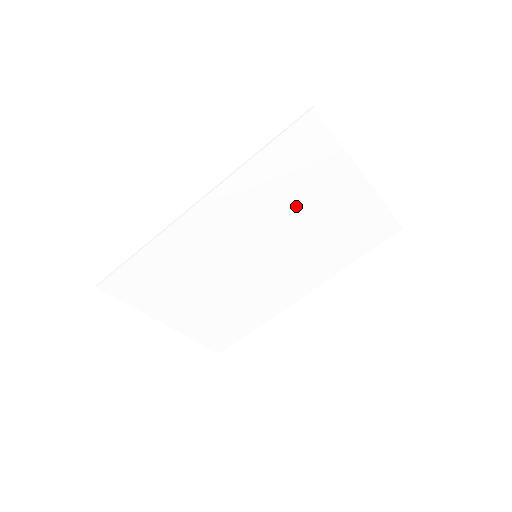
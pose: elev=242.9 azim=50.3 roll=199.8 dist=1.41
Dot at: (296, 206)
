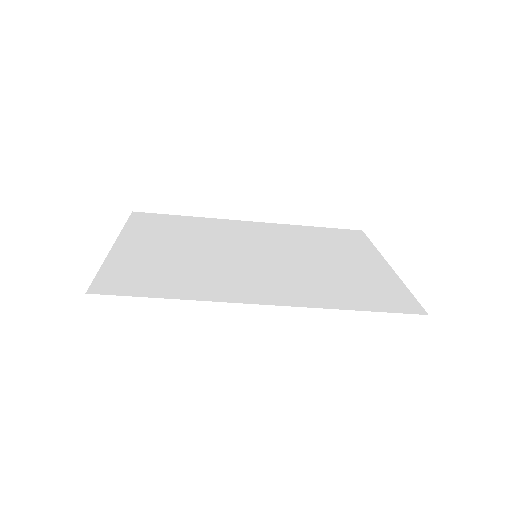
Dot at: occluded
